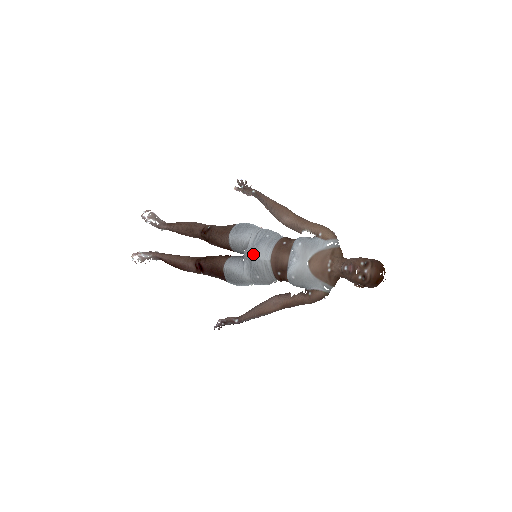
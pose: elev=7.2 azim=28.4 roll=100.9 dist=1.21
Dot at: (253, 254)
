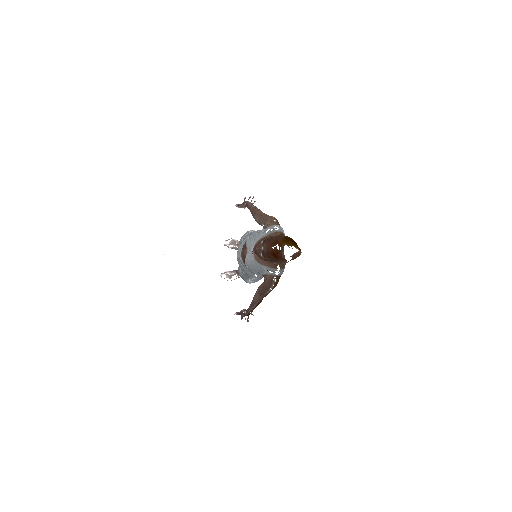
Dot at: occluded
